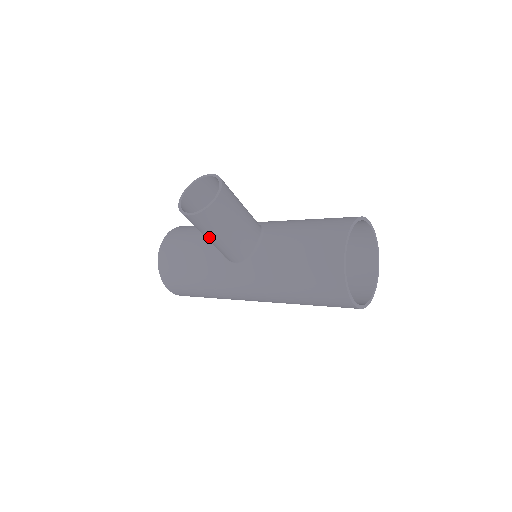
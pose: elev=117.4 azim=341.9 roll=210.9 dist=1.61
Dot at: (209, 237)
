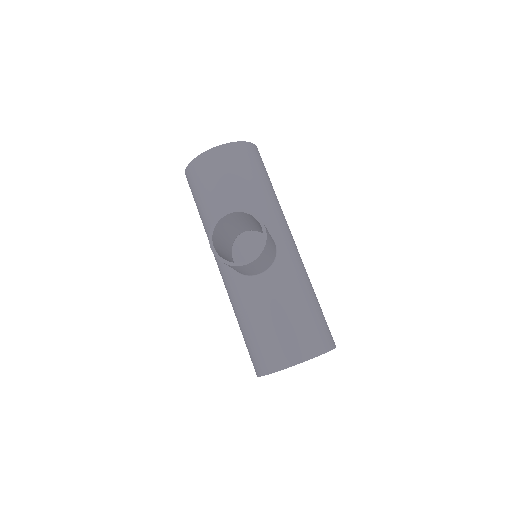
Dot at: occluded
